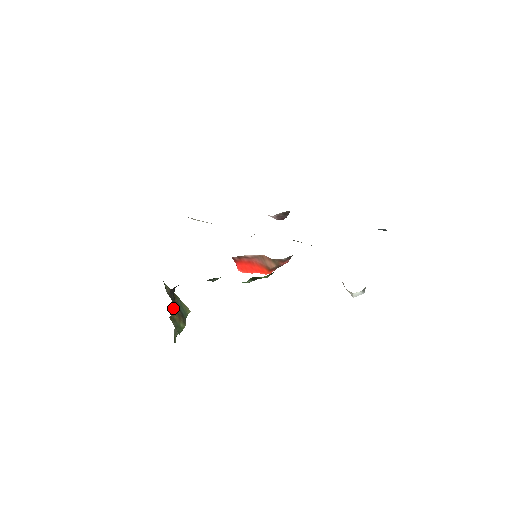
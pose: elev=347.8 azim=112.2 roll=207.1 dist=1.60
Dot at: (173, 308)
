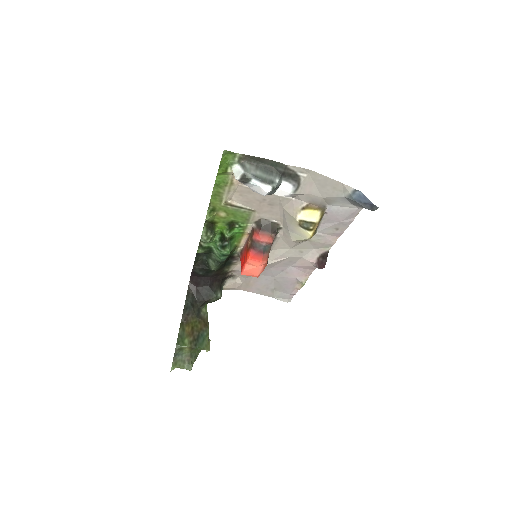
Dot at: (193, 324)
